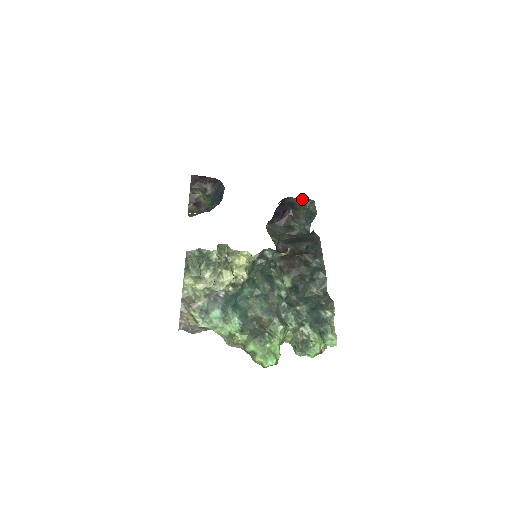
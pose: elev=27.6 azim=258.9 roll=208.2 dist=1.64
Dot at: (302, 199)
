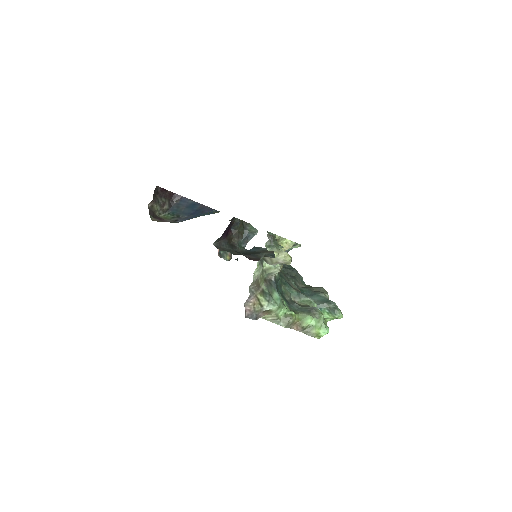
Dot at: occluded
